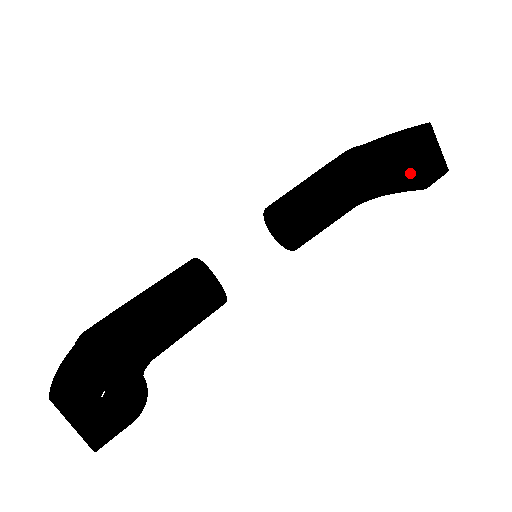
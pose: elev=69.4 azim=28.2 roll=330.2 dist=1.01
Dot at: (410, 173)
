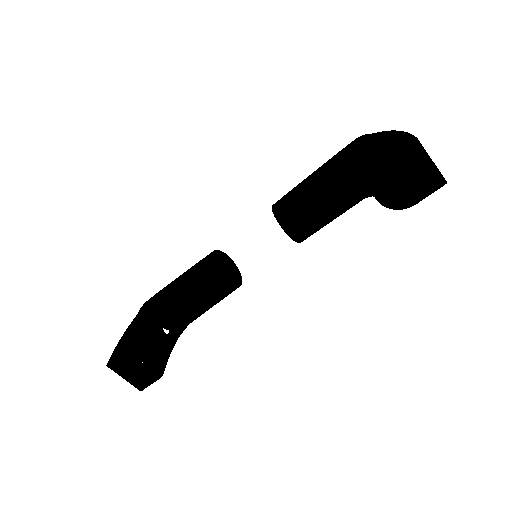
Dot at: (394, 190)
